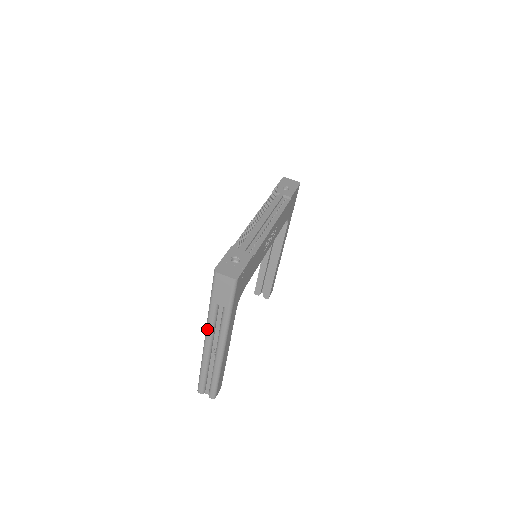
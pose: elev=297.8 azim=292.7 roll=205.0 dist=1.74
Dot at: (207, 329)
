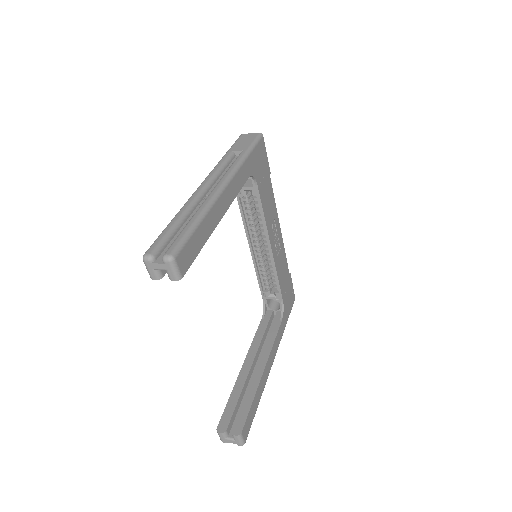
Dot at: (210, 173)
